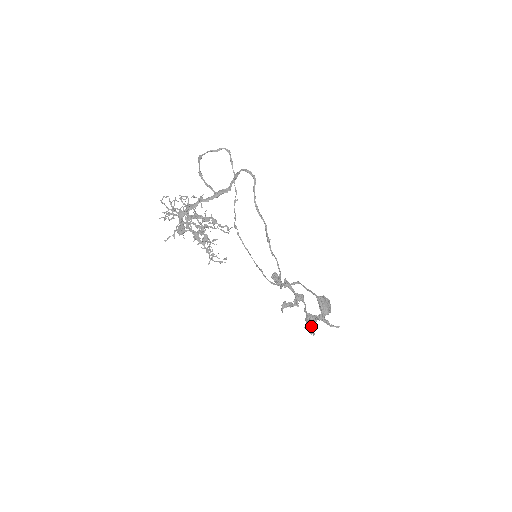
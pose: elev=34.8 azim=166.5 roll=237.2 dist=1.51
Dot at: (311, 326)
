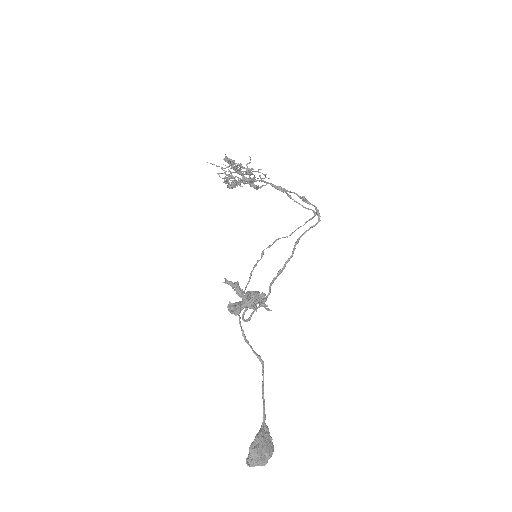
Dot at: (238, 304)
